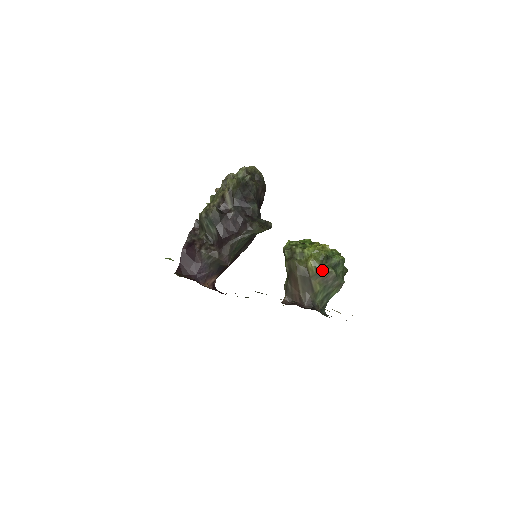
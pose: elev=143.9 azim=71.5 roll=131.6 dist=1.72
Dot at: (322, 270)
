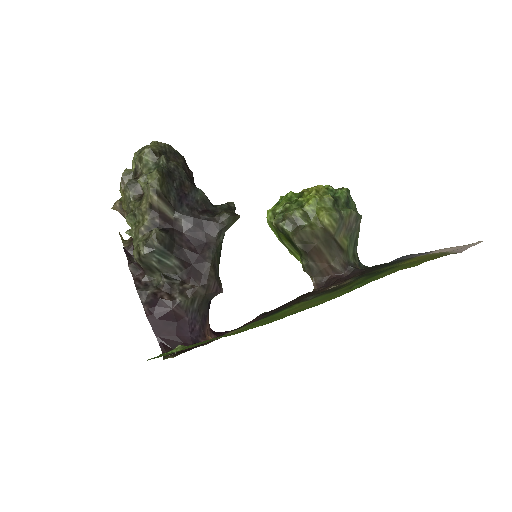
Dot at: (342, 218)
